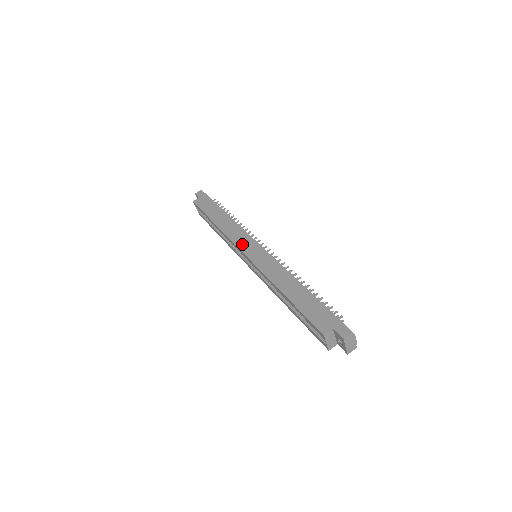
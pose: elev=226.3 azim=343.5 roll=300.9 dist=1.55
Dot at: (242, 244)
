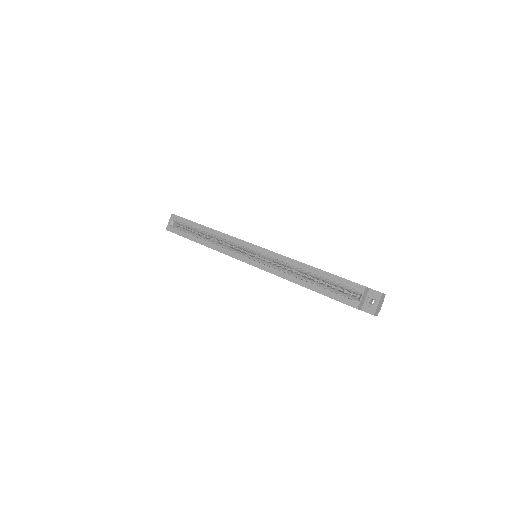
Dot at: occluded
